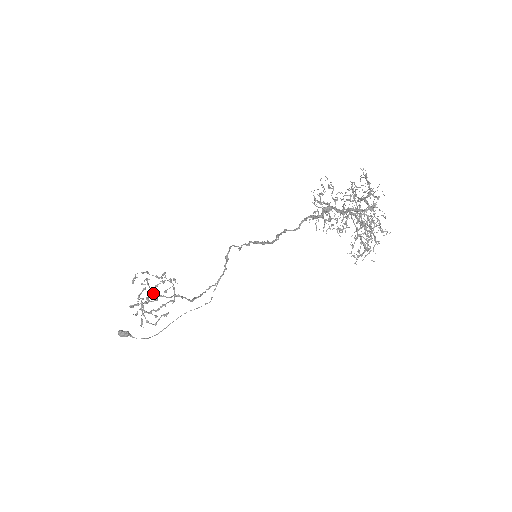
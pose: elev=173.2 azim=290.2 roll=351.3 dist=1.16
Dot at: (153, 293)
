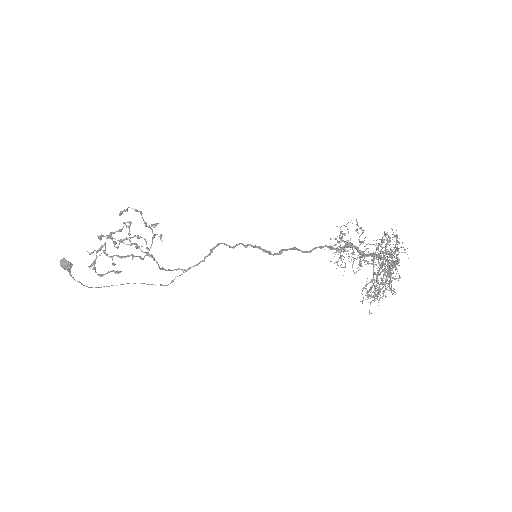
Dot at: (130, 238)
